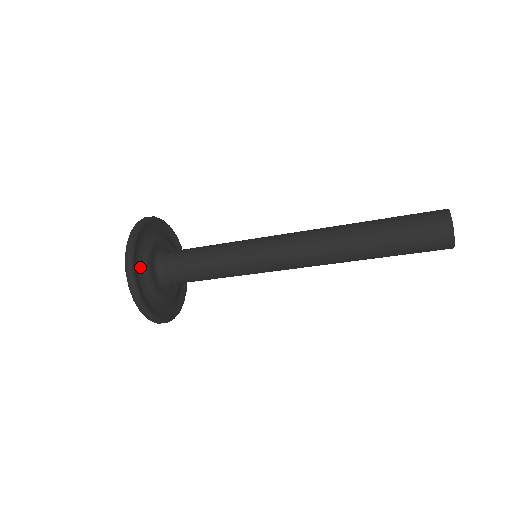
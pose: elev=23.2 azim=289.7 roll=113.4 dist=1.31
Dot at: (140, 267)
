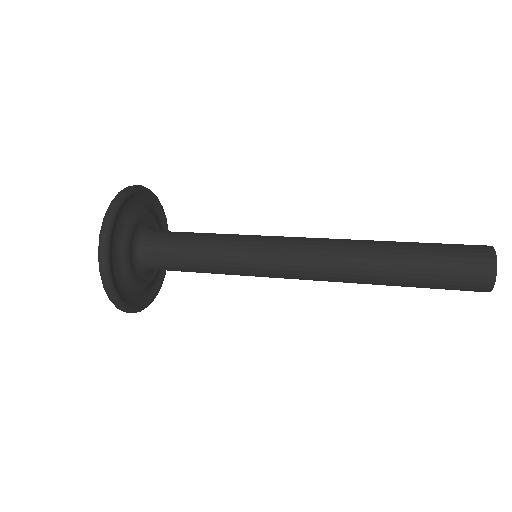
Dot at: (116, 262)
